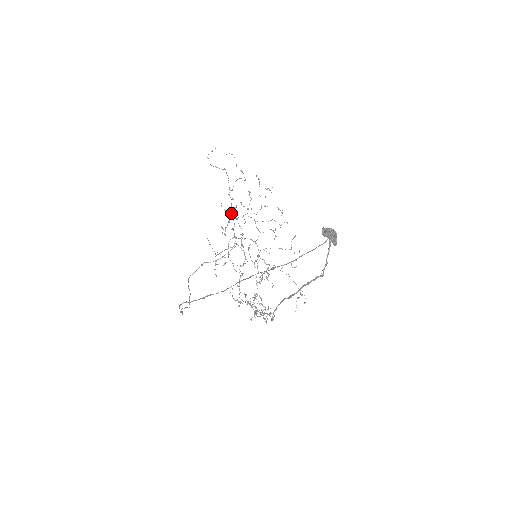
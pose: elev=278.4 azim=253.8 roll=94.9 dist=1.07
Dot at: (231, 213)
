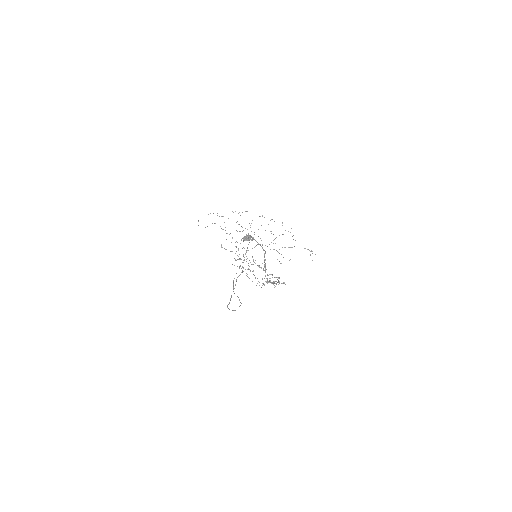
Dot at: occluded
